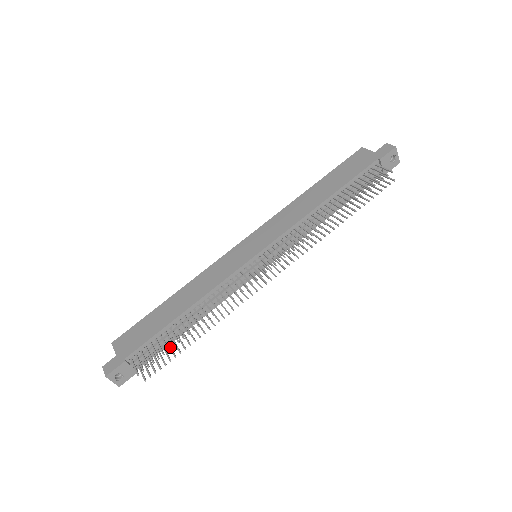
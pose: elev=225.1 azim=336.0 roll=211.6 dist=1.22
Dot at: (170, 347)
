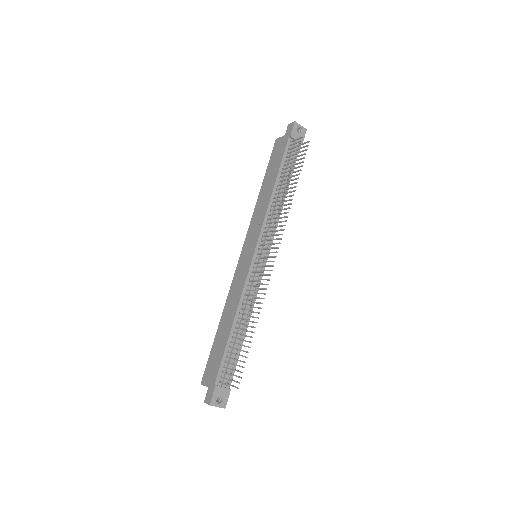
Dot at: (240, 355)
